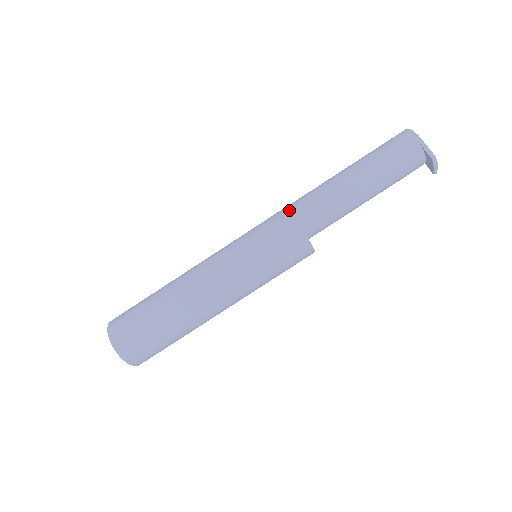
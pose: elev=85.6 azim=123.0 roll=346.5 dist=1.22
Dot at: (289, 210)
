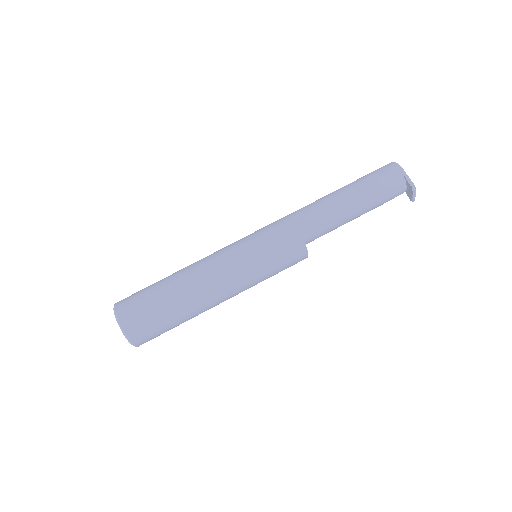
Dot at: (289, 218)
